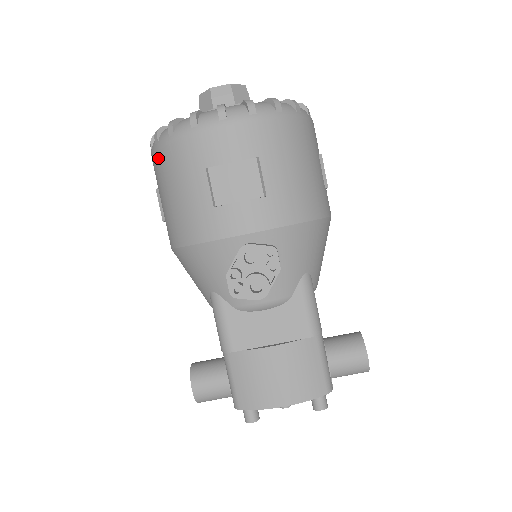
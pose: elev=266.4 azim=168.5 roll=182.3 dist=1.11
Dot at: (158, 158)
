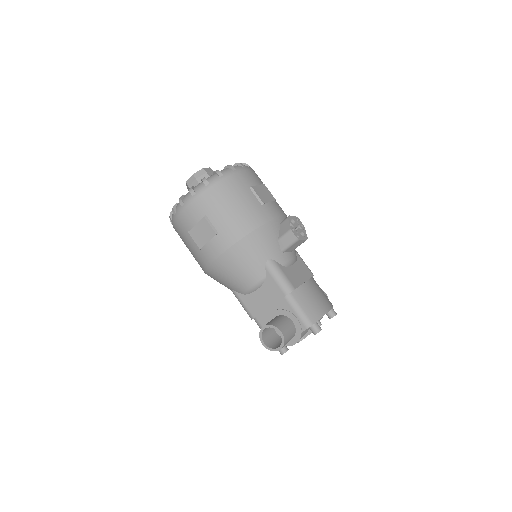
Dot at: (211, 192)
